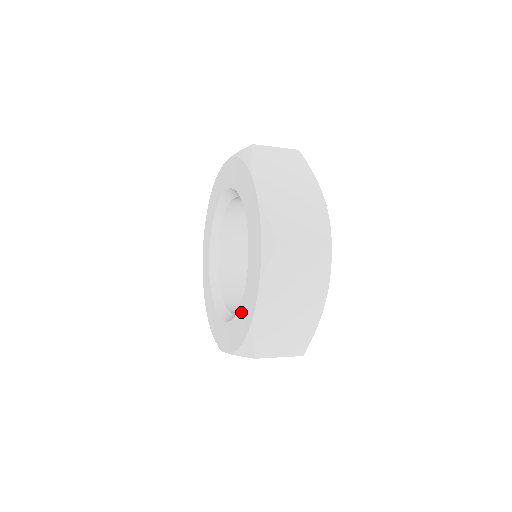
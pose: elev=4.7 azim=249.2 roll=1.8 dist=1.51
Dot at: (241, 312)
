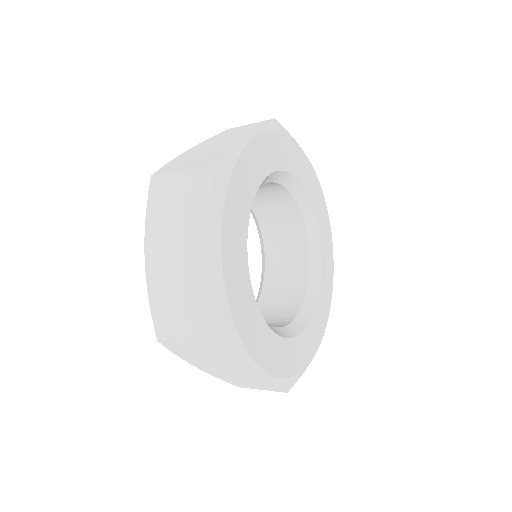
Dot at: occluded
